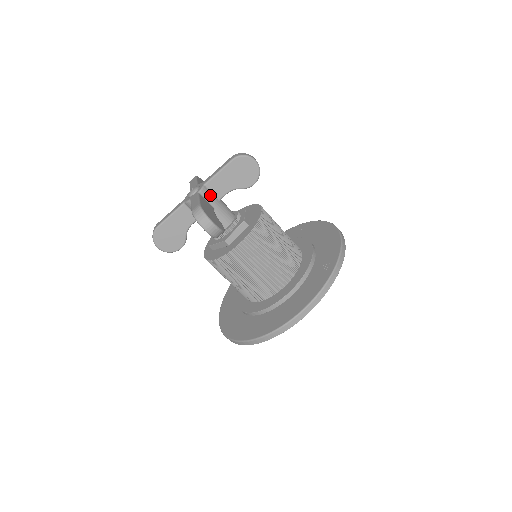
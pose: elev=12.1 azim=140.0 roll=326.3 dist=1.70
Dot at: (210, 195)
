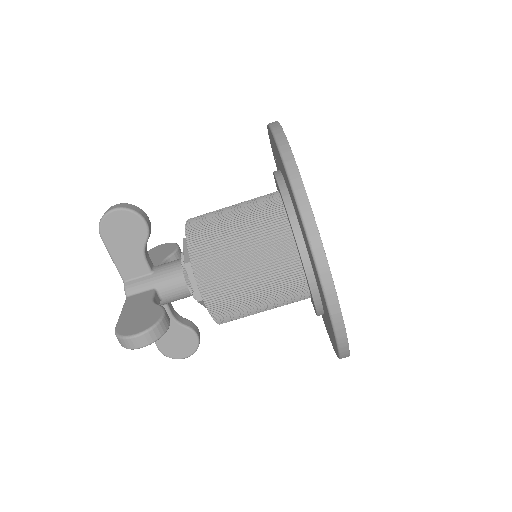
Dot at: (138, 283)
